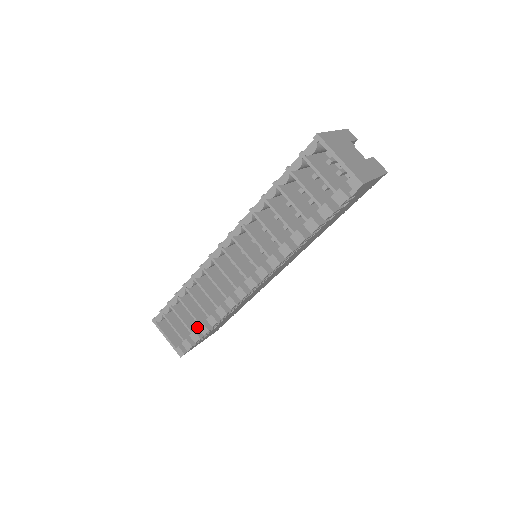
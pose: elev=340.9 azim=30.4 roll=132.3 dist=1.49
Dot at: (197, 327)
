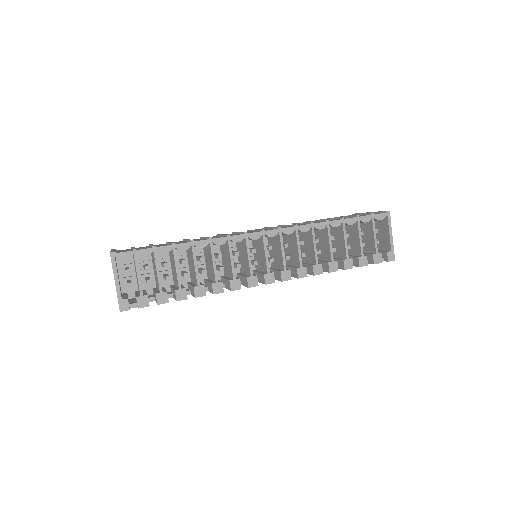
Dot at: occluded
